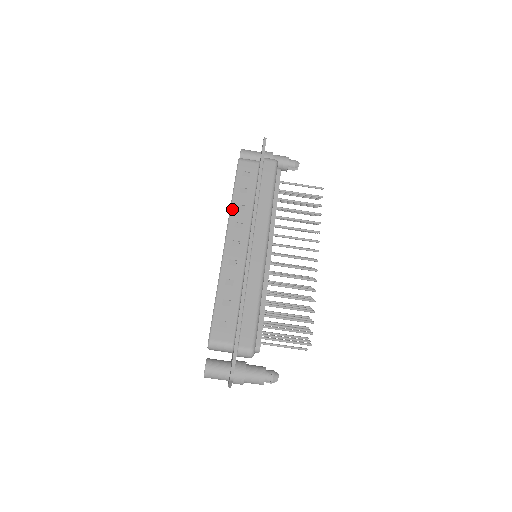
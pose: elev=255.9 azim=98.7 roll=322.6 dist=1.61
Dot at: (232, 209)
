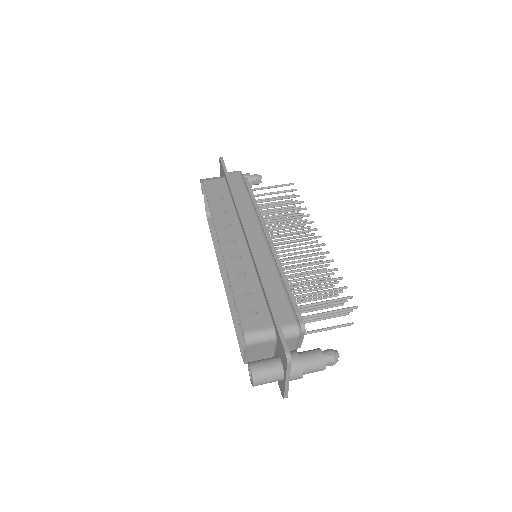
Dot at: (214, 217)
